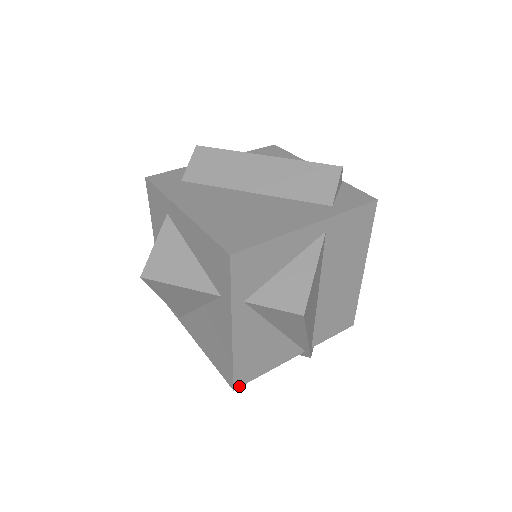
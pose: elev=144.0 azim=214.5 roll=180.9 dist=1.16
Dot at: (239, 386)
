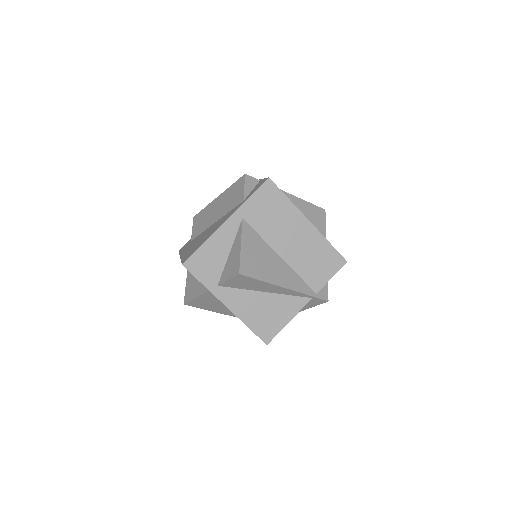
Dot at: (269, 341)
